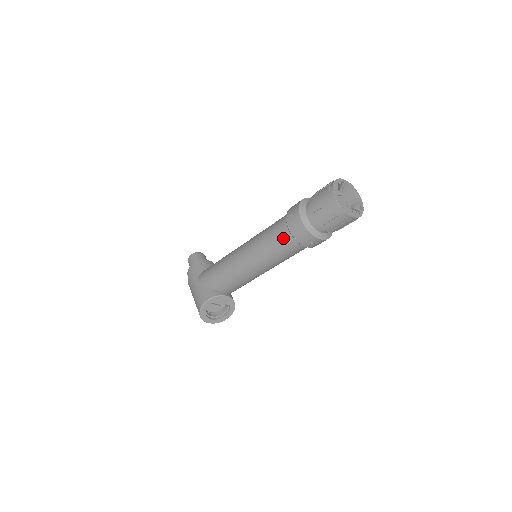
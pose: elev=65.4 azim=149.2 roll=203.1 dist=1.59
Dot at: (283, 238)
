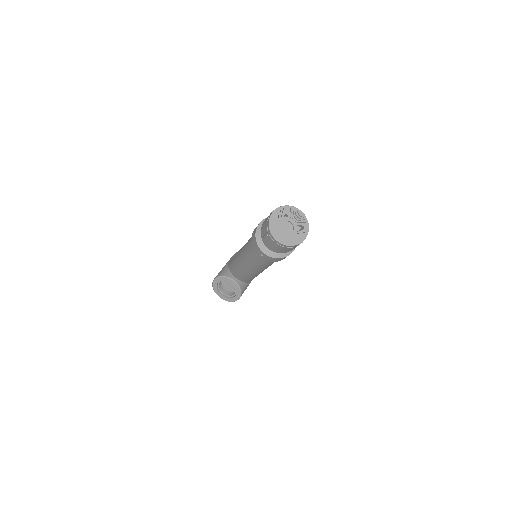
Dot at: (251, 243)
